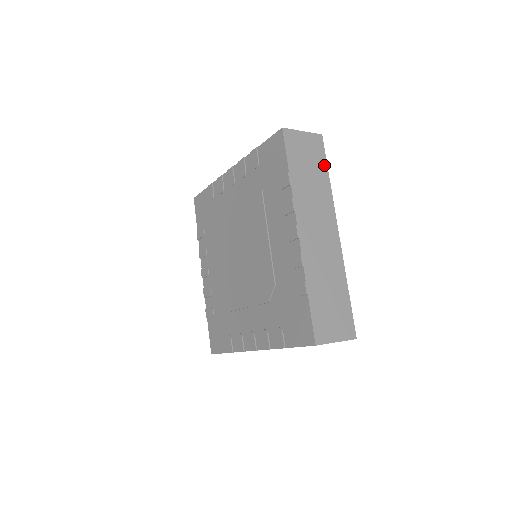
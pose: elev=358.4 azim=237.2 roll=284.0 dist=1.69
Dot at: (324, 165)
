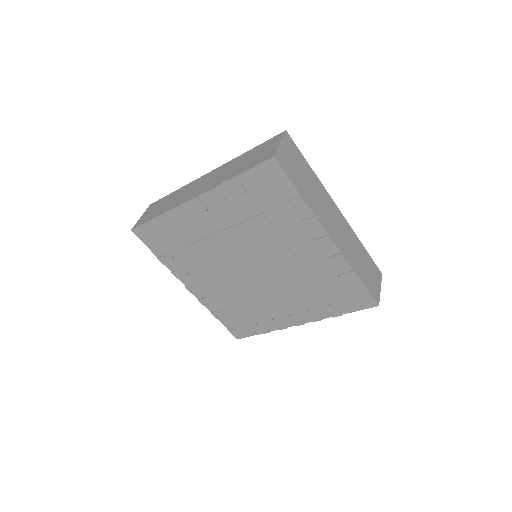
Dot at: (303, 160)
